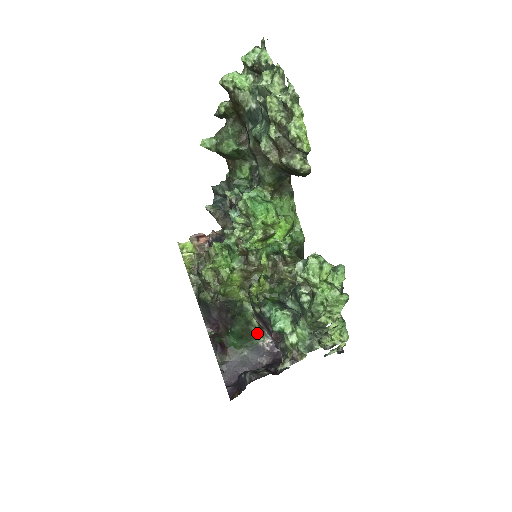
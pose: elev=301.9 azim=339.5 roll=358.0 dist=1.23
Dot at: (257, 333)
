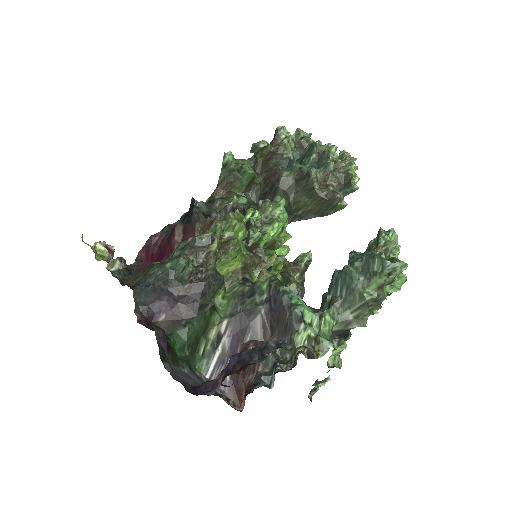
Dot at: (200, 356)
